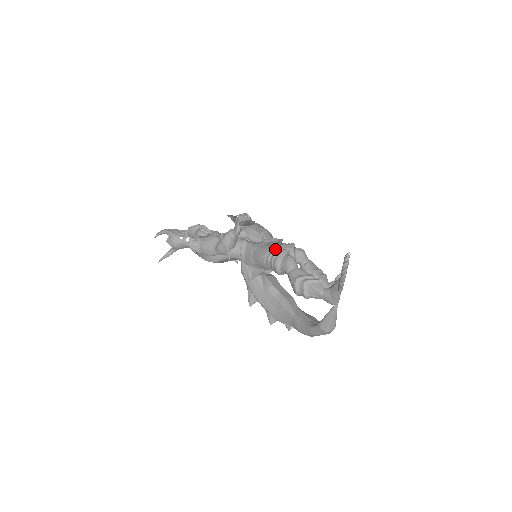
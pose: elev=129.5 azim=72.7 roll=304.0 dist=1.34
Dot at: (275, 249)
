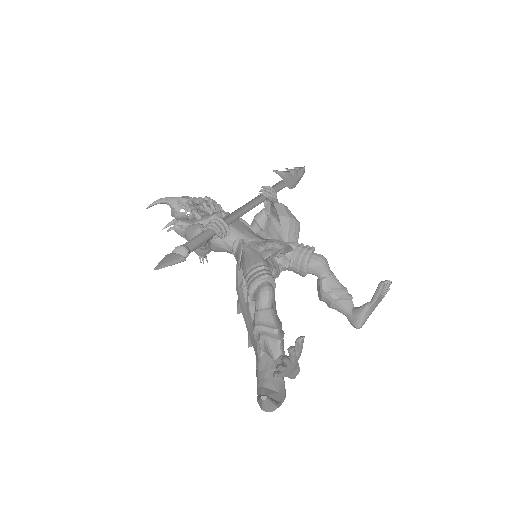
Dot at: (256, 269)
